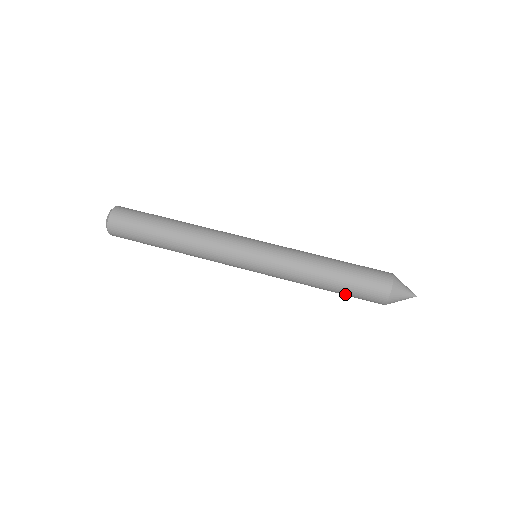
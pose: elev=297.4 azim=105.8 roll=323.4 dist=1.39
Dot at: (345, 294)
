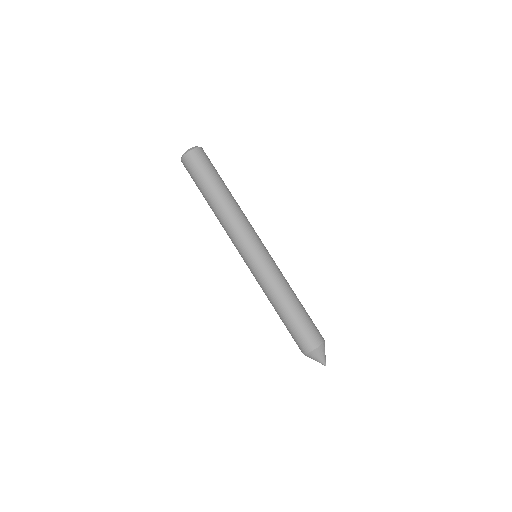
Dot at: (286, 327)
